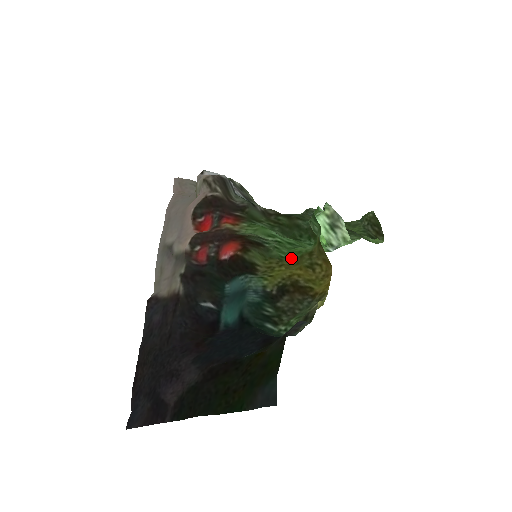
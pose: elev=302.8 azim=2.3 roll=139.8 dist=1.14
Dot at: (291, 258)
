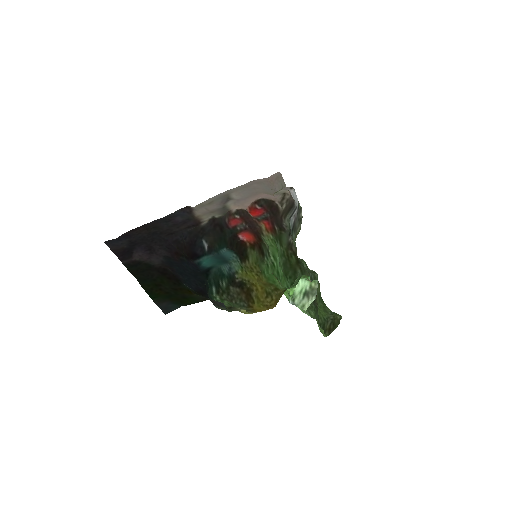
Dot at: (267, 279)
